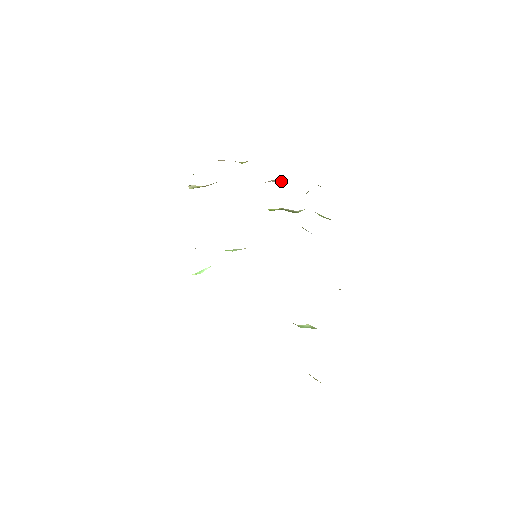
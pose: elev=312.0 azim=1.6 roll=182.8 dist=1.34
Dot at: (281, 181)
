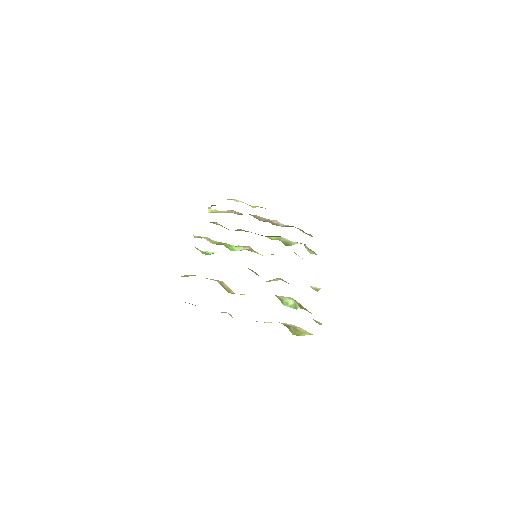
Dot at: occluded
